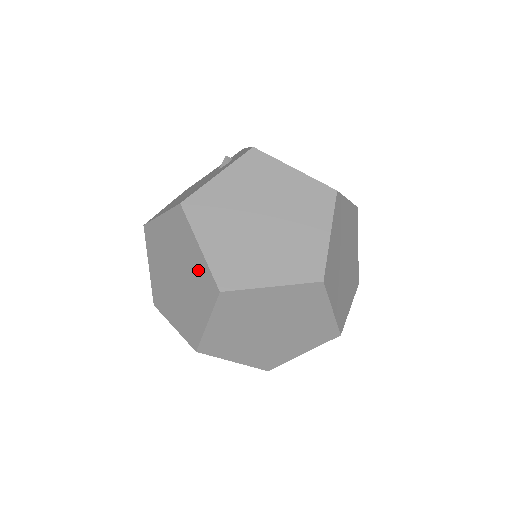
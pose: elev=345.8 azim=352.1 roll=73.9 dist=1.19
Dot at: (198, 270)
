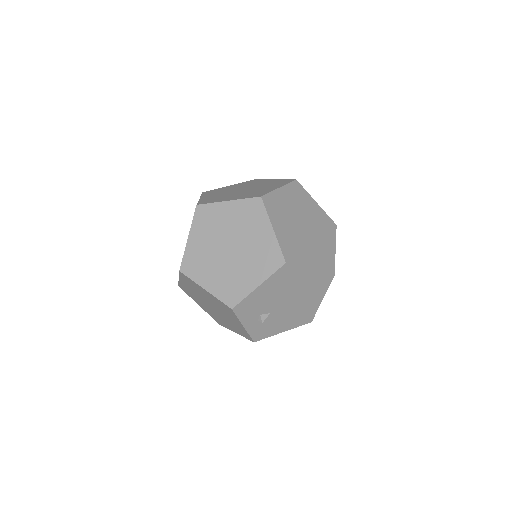
Dot at: occluded
